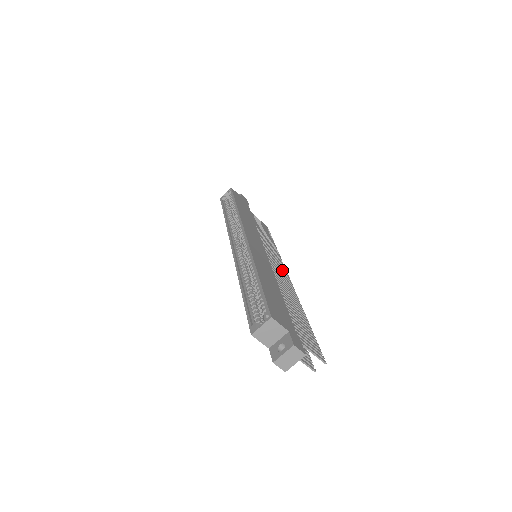
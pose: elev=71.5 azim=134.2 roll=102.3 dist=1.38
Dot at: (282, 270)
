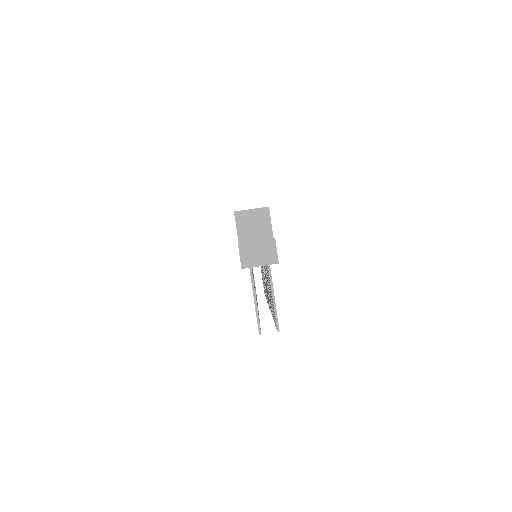
Dot at: occluded
